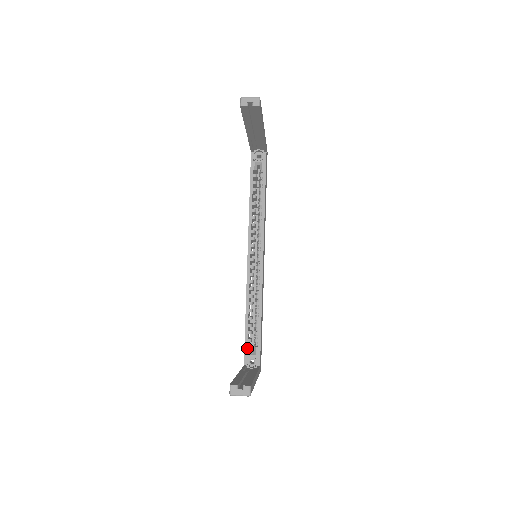
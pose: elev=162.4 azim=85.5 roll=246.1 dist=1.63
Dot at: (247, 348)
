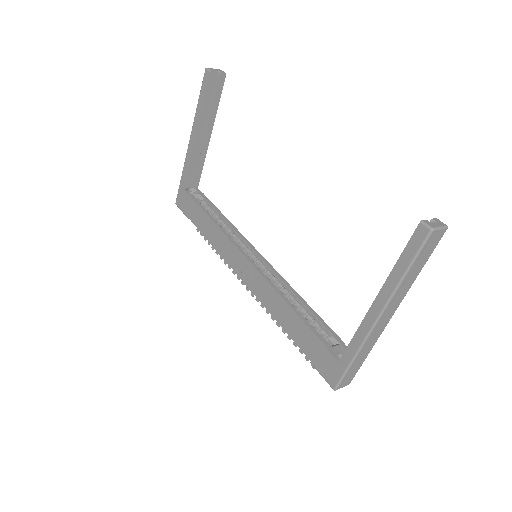
Dot at: (325, 341)
